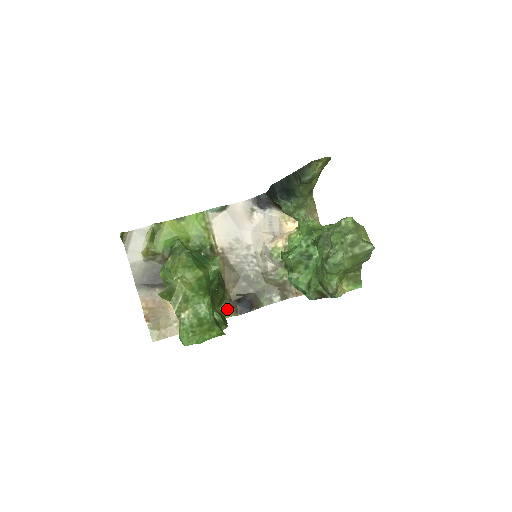
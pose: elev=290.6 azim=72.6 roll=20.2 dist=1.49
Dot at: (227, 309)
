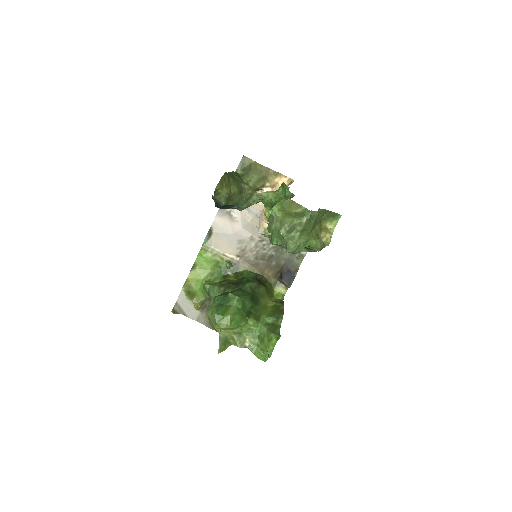
Dot at: (280, 289)
